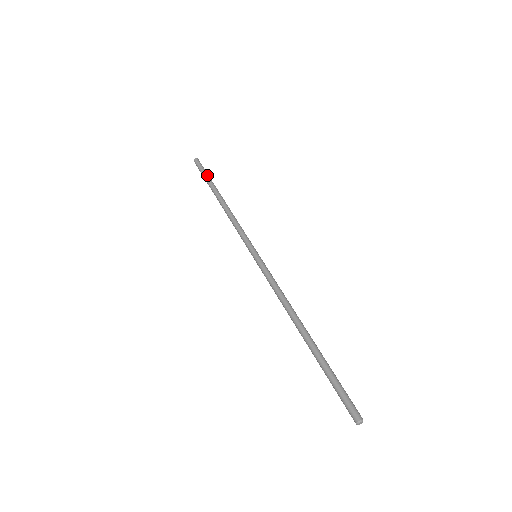
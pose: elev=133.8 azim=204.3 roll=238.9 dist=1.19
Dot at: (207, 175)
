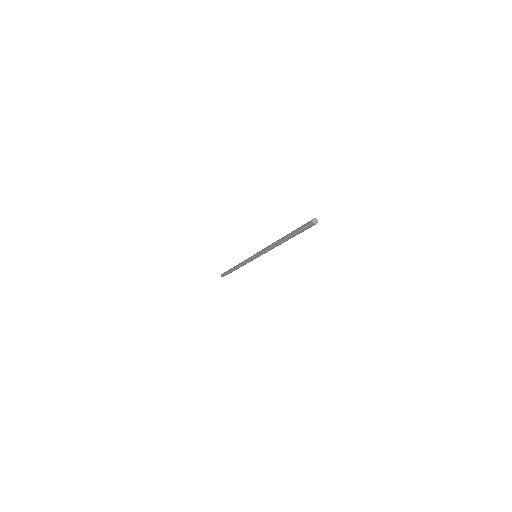
Dot at: occluded
